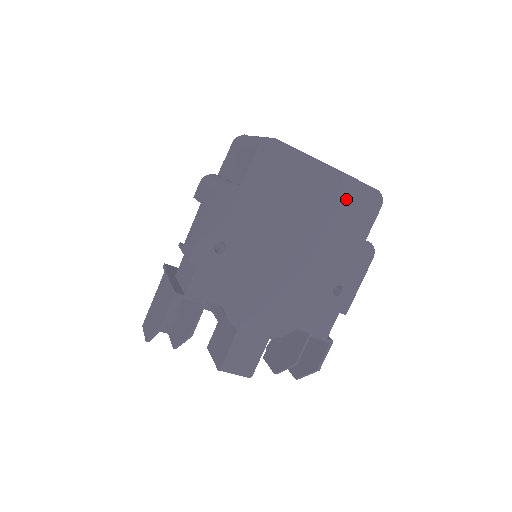
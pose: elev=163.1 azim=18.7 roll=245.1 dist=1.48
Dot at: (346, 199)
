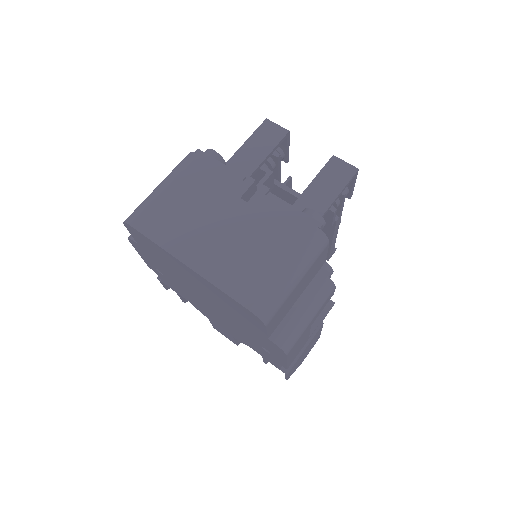
Dot at: (223, 298)
